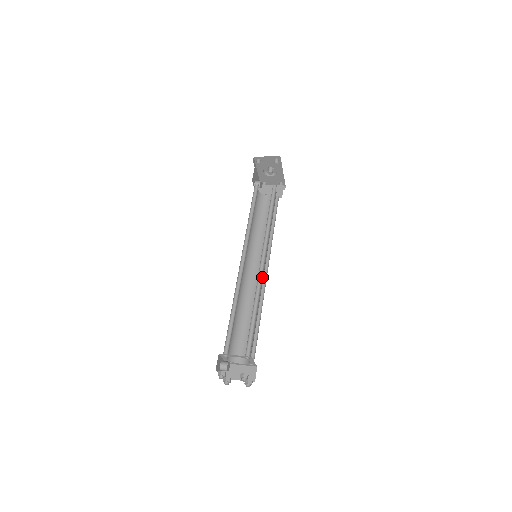
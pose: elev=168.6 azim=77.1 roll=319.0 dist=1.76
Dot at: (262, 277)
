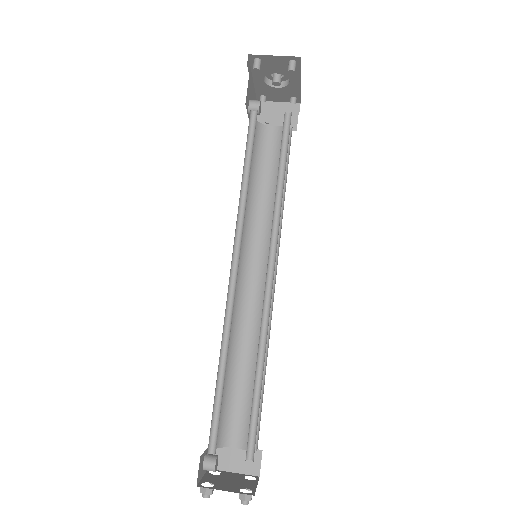
Dot at: occluded
